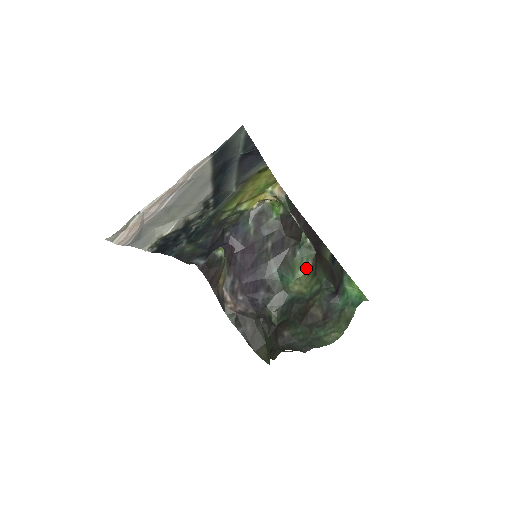
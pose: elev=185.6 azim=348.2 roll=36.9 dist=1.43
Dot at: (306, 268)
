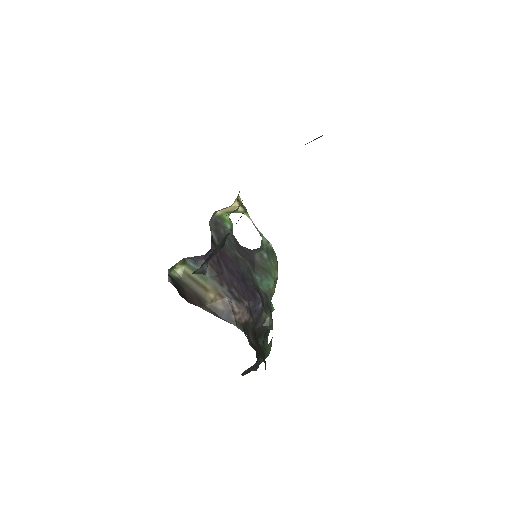
Dot at: (277, 269)
